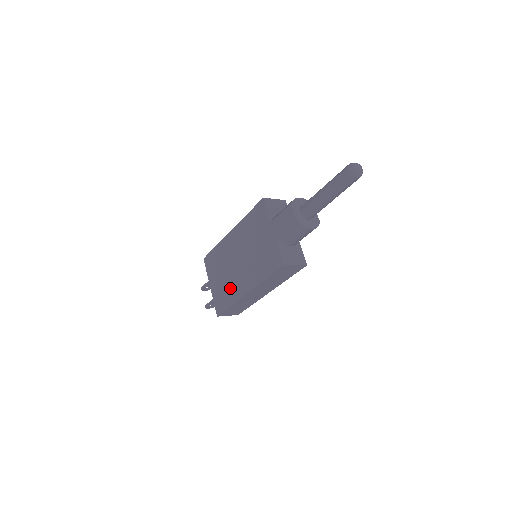
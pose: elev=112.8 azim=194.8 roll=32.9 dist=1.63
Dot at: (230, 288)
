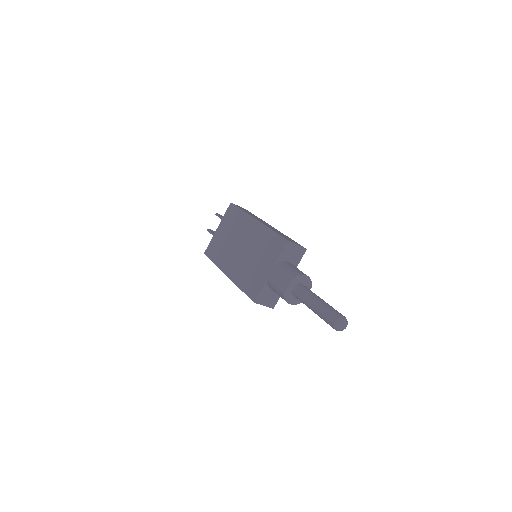
Dot at: (223, 253)
